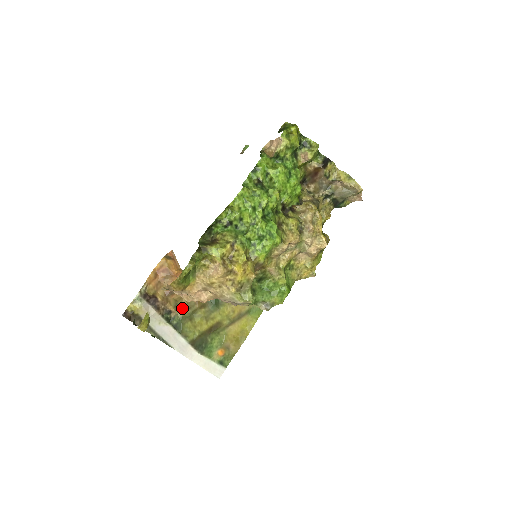
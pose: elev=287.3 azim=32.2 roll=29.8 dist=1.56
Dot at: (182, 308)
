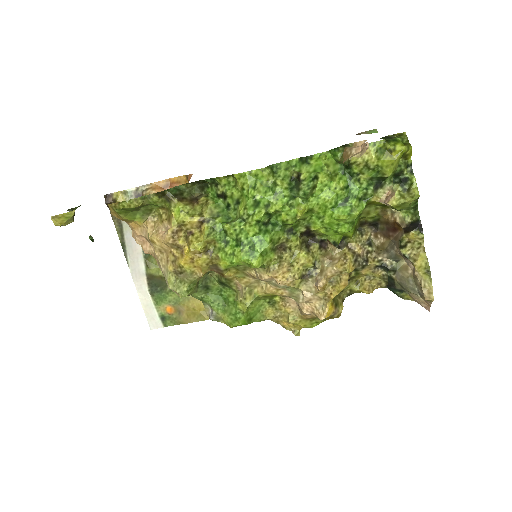
Dot at: occluded
